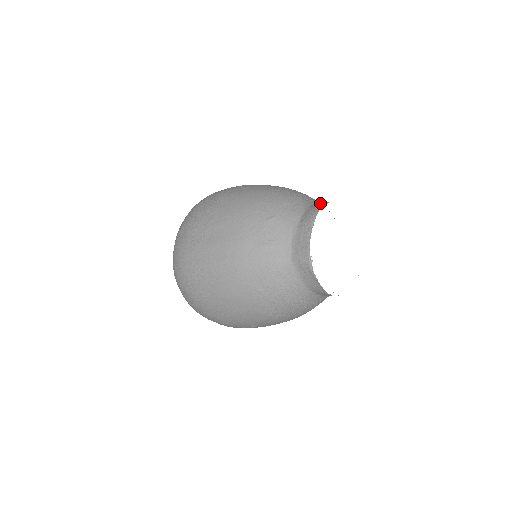
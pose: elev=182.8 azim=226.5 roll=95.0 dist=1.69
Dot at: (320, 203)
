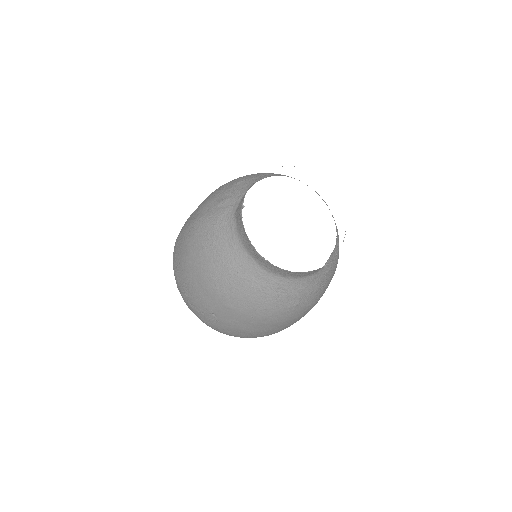
Dot at: occluded
